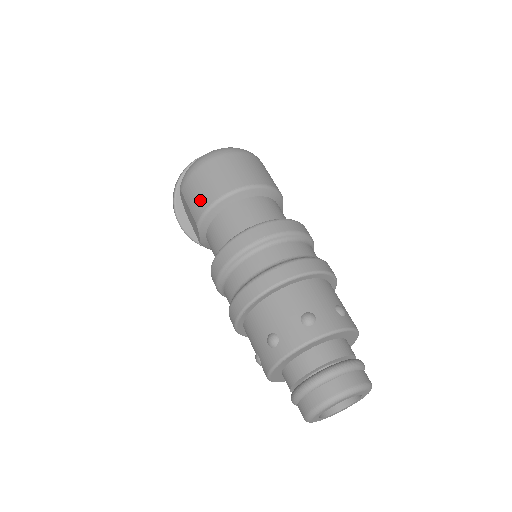
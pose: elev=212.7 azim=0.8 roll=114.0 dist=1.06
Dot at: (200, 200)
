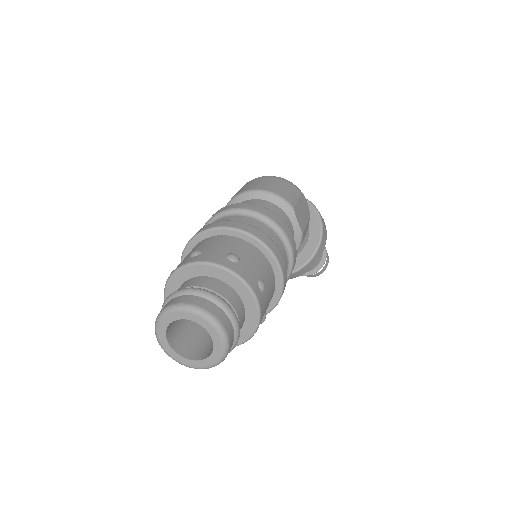
Dot at: occluded
